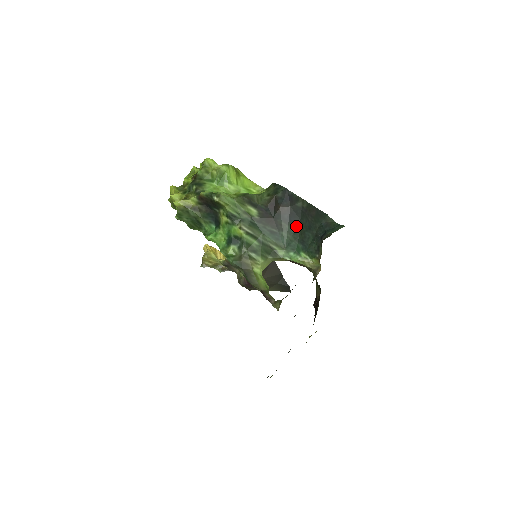
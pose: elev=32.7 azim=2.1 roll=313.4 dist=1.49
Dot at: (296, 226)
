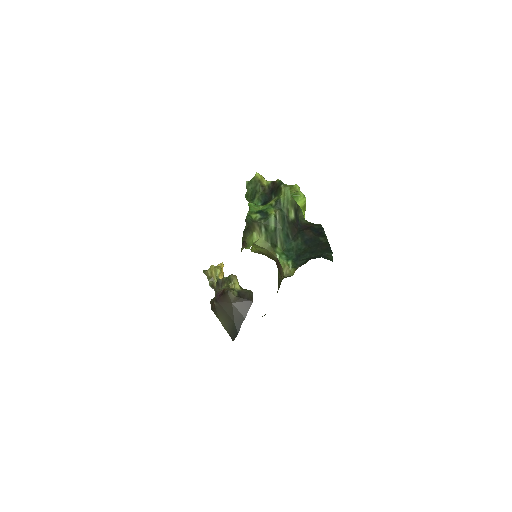
Dot at: (305, 246)
